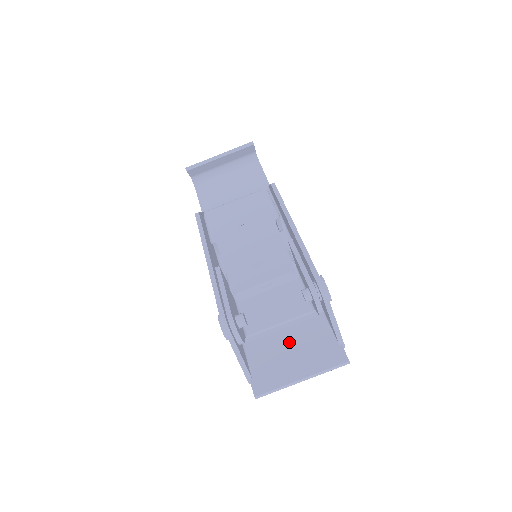
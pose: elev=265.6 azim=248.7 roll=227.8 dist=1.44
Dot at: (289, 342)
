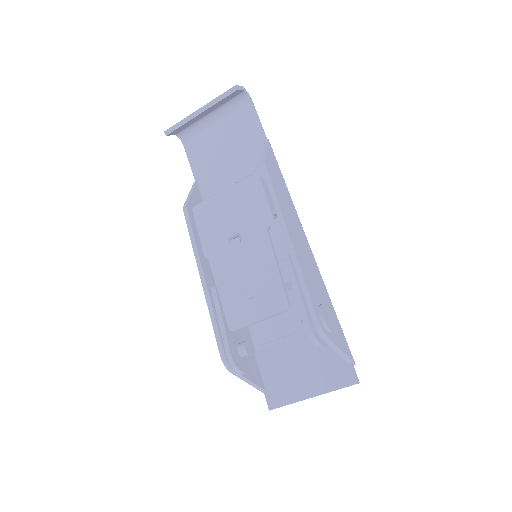
Dot at: (299, 354)
